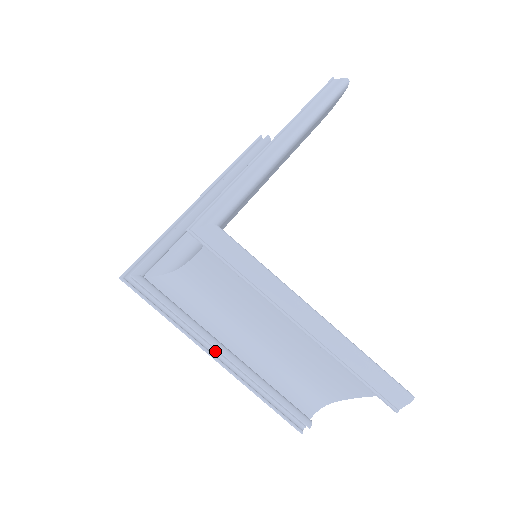
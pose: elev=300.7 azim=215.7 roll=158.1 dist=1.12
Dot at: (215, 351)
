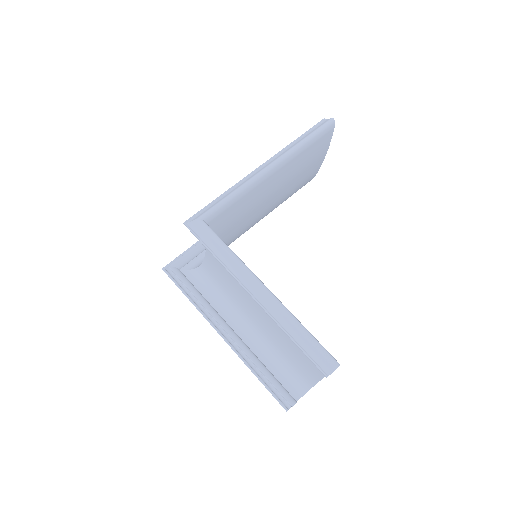
Dot at: (225, 332)
